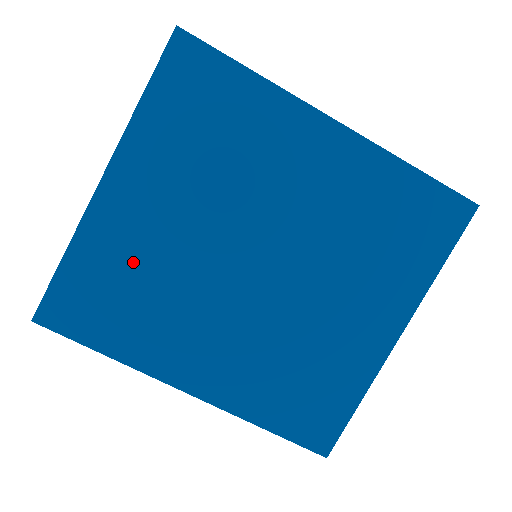
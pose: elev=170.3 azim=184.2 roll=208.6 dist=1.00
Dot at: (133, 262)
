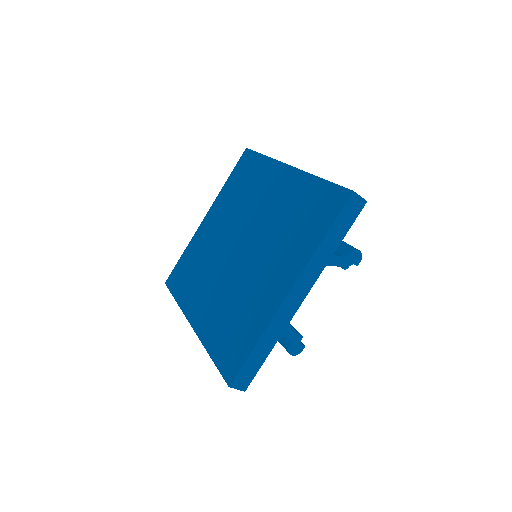
Dot at: (200, 252)
